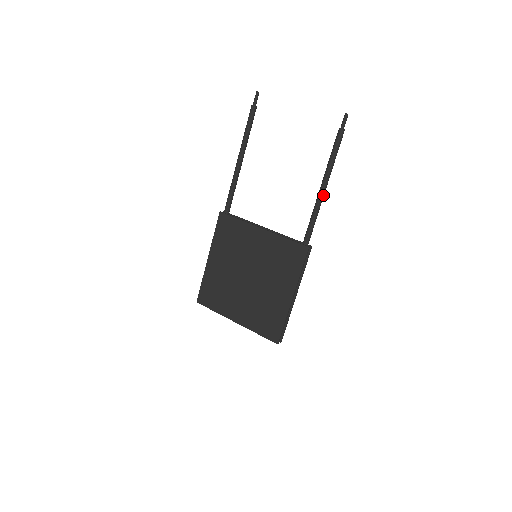
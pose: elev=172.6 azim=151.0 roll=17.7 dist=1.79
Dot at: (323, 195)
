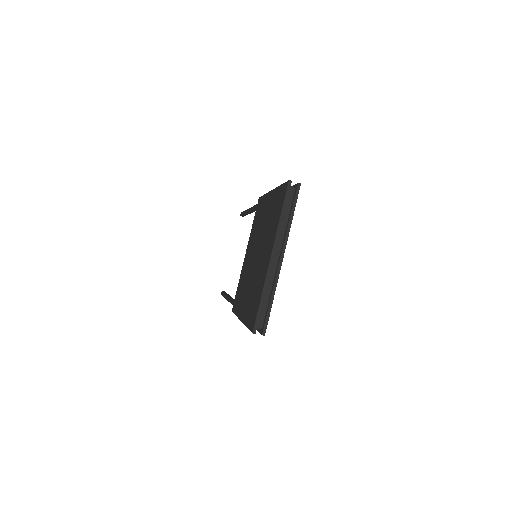
Dot at: occluded
